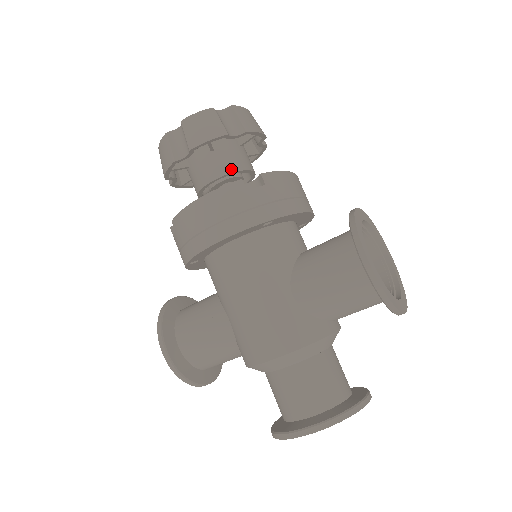
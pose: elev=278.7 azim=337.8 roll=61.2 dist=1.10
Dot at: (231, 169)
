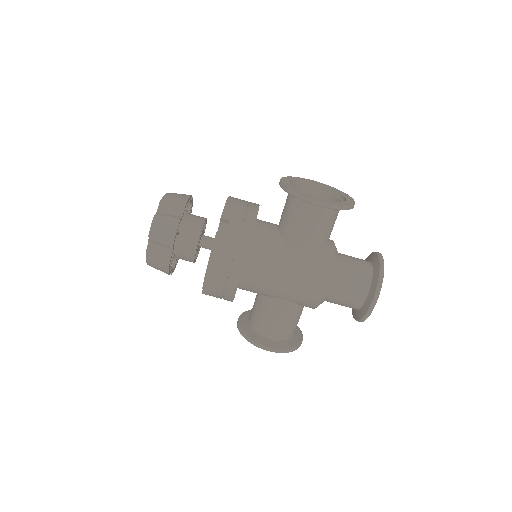
Dot at: (198, 232)
